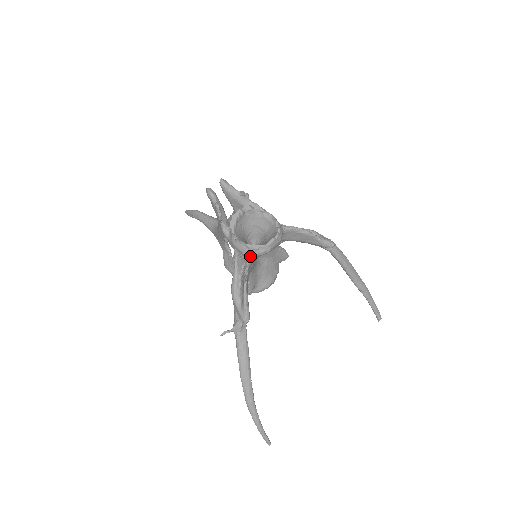
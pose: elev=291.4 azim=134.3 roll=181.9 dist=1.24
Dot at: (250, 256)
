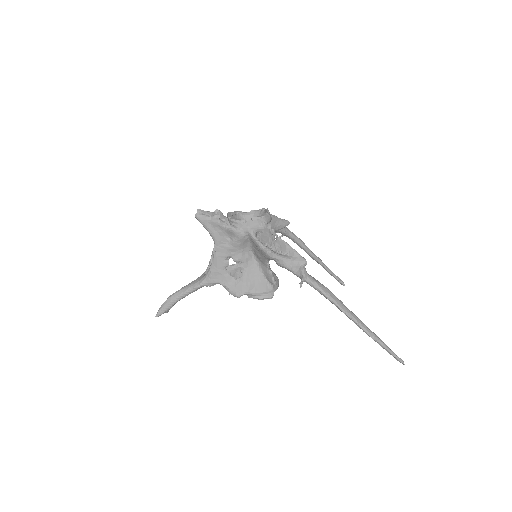
Dot at: (266, 223)
